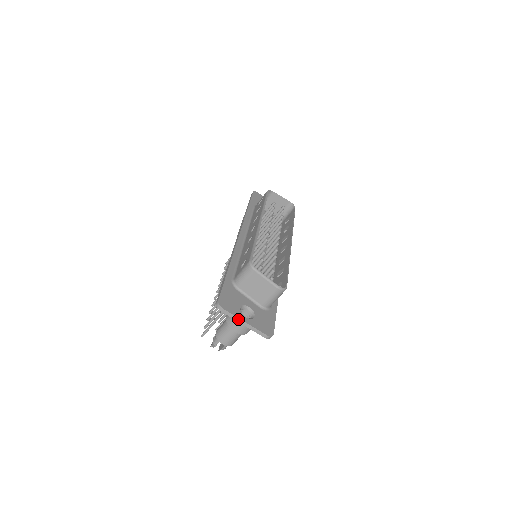
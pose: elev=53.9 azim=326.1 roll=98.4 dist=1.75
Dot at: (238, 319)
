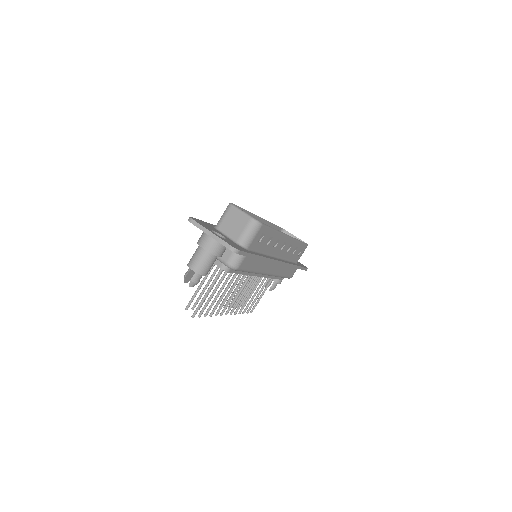
Dot at: (205, 229)
